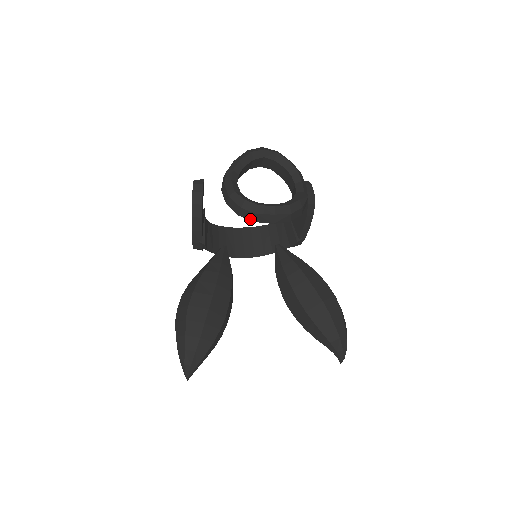
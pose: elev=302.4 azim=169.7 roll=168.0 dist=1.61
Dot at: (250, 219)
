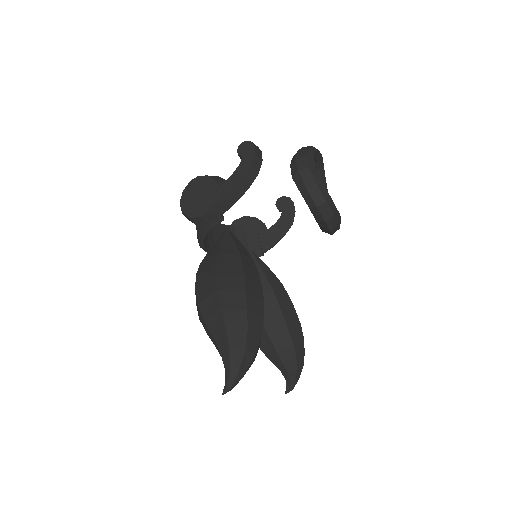
Dot at: (324, 217)
